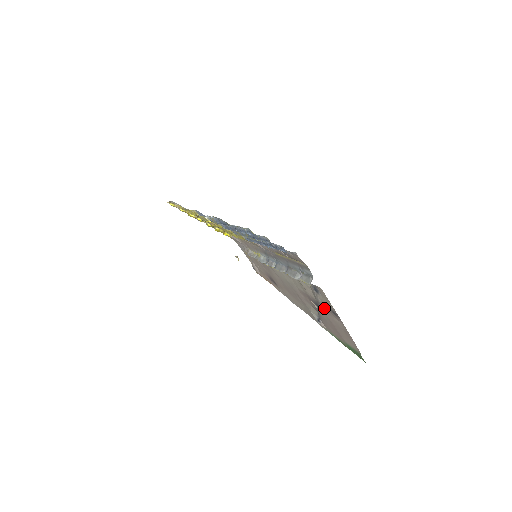
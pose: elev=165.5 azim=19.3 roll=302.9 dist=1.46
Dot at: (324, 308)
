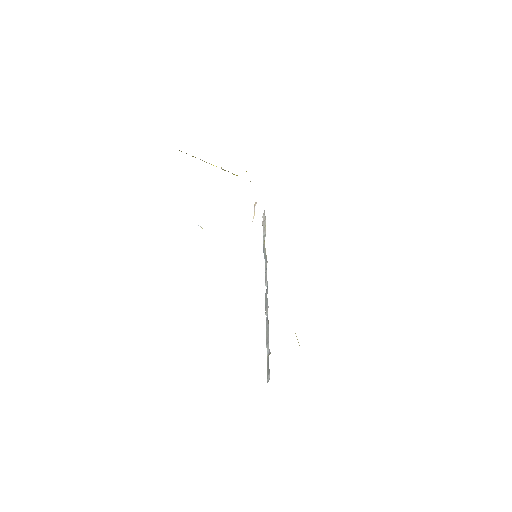
Dot at: occluded
